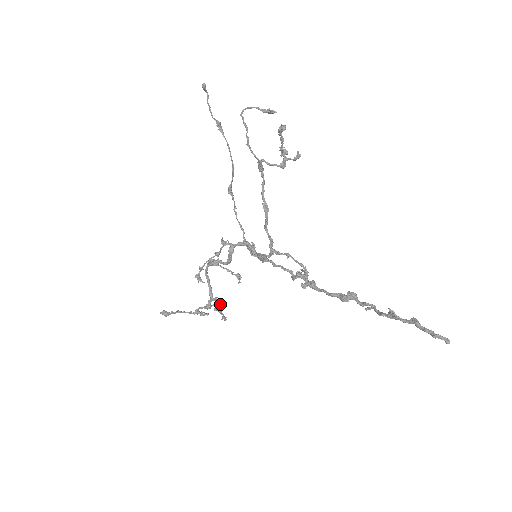
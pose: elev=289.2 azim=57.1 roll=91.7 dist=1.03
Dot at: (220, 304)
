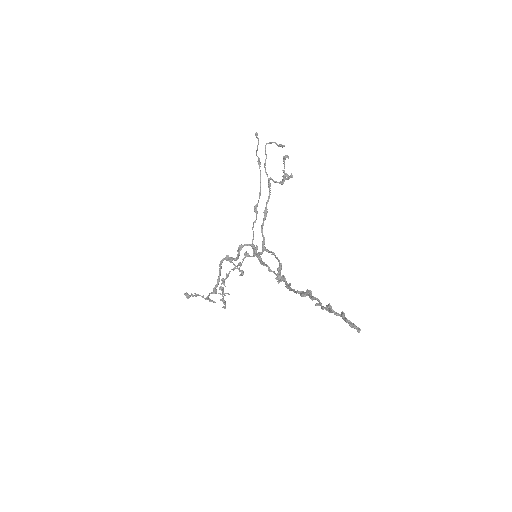
Dot at: (224, 293)
